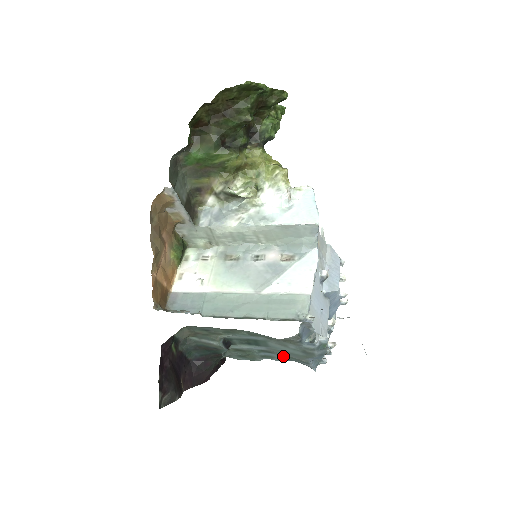
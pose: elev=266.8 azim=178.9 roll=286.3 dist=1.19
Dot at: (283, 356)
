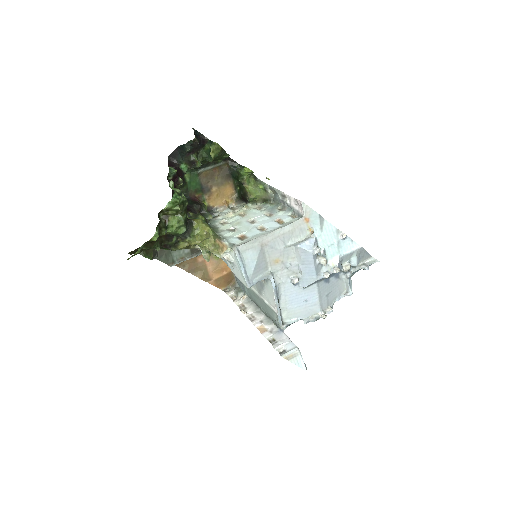
Dot at: occluded
